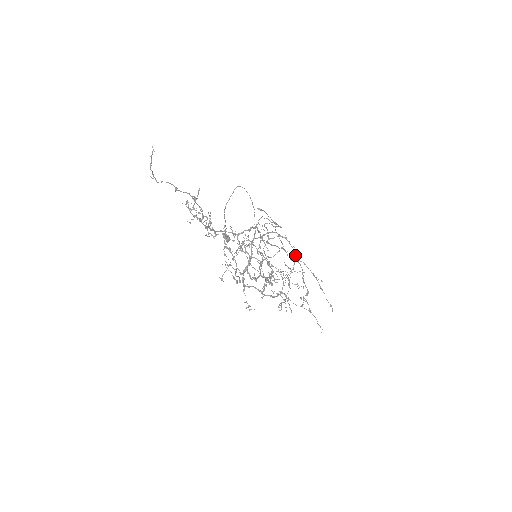
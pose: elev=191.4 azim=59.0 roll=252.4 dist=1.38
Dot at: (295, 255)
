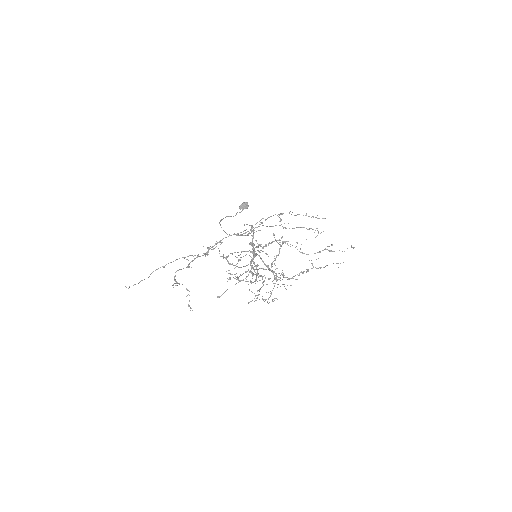
Dot at: occluded
